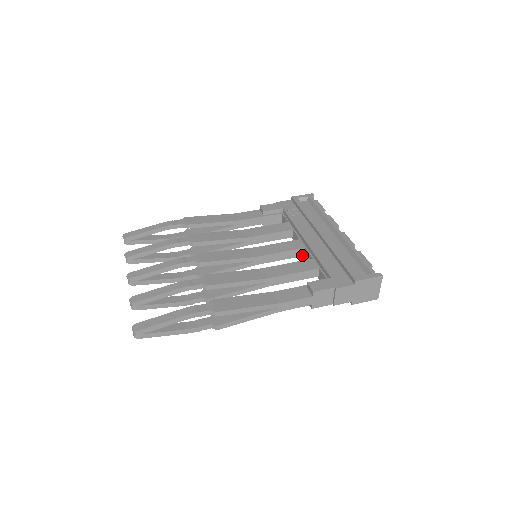
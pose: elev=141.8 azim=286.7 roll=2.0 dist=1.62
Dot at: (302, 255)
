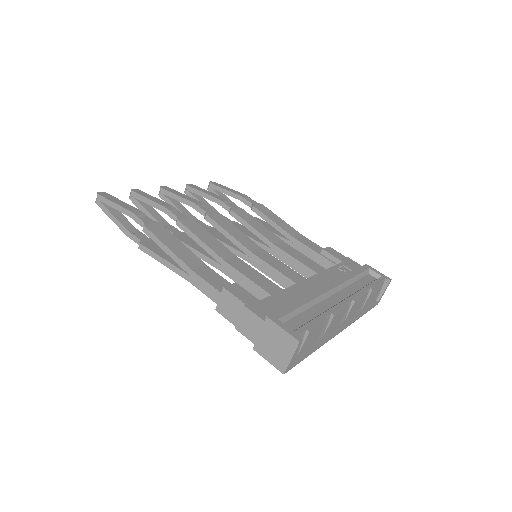
Dot at: occluded
